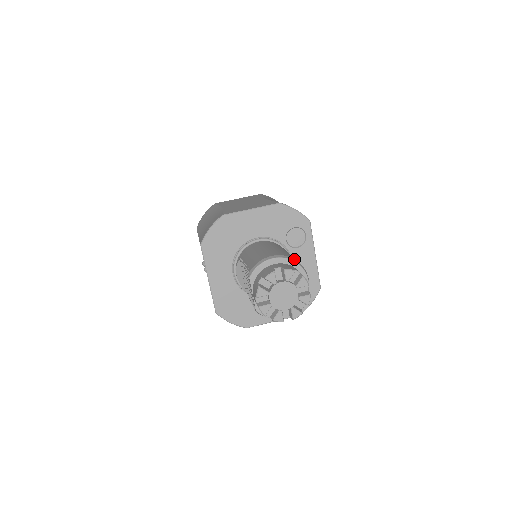
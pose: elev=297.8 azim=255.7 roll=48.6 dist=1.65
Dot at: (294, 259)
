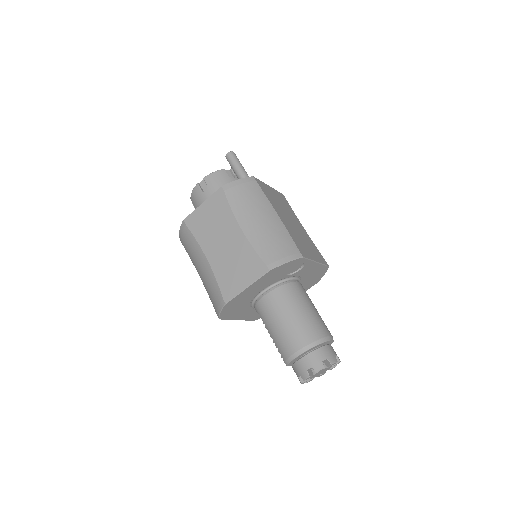
Dot at: (315, 342)
